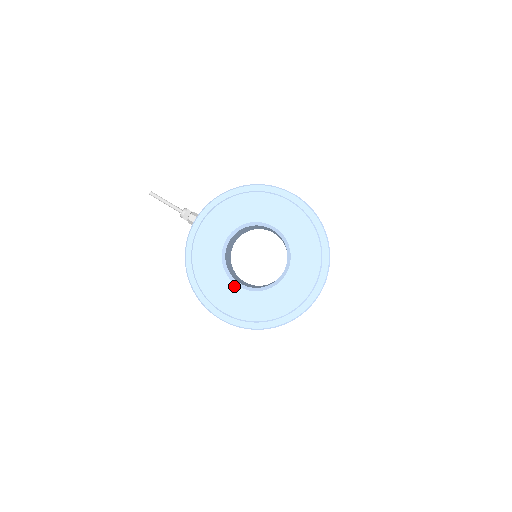
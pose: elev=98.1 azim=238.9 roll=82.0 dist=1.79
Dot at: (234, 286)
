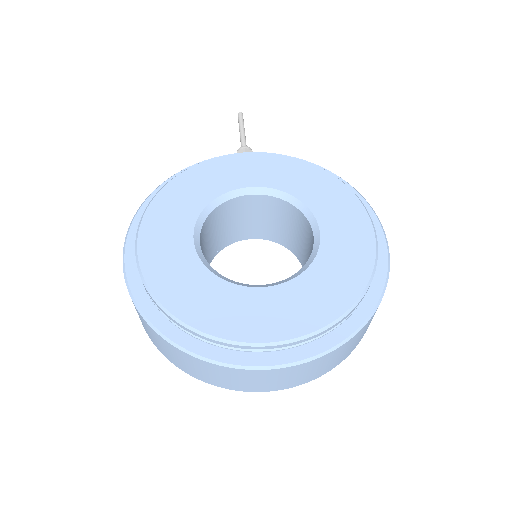
Dot at: (190, 232)
